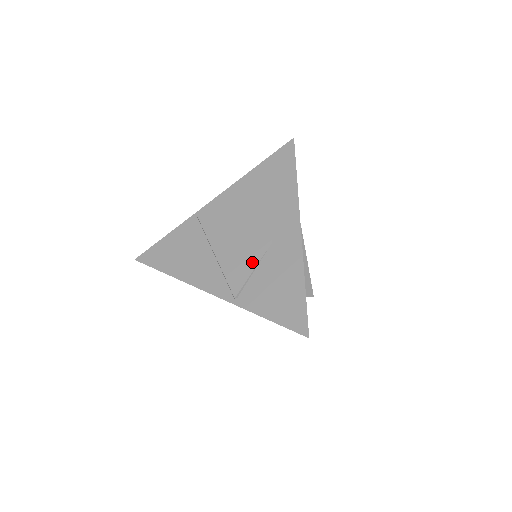
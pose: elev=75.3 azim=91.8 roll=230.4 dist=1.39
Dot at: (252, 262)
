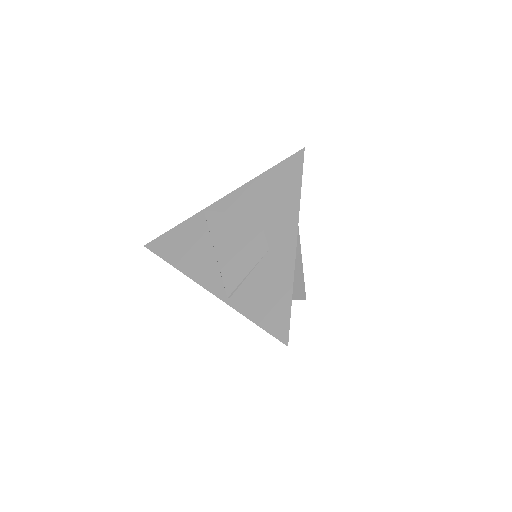
Dot at: (248, 266)
